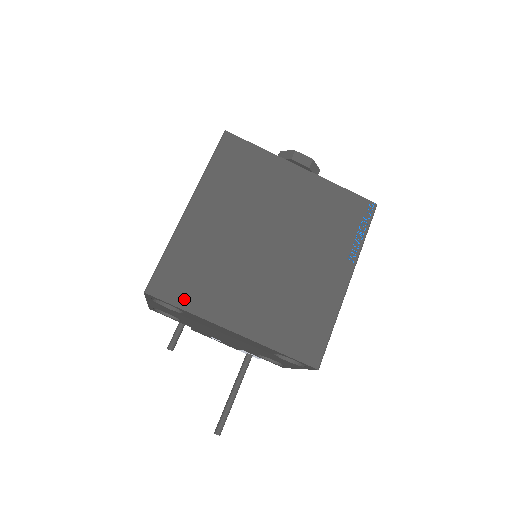
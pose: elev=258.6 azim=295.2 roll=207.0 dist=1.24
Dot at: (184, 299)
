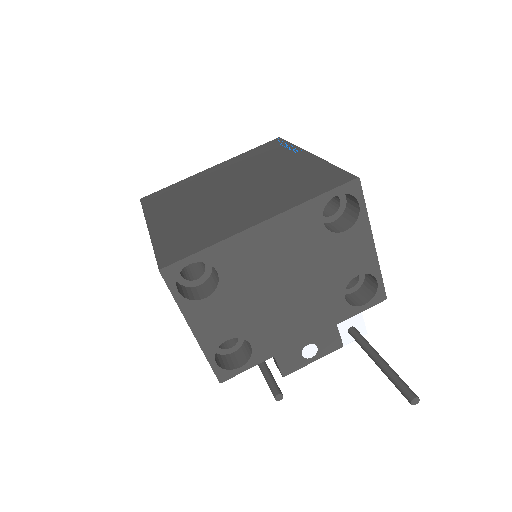
Dot at: (198, 246)
